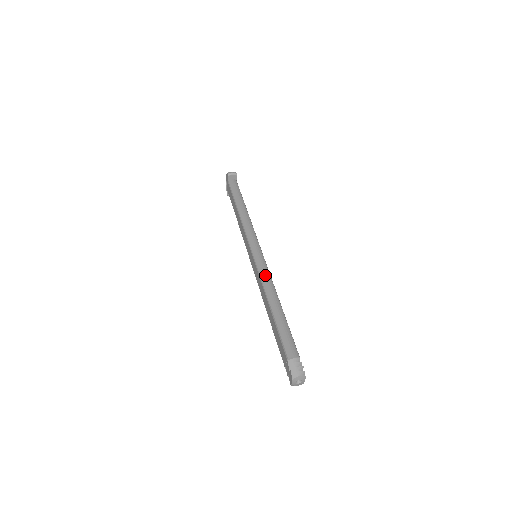
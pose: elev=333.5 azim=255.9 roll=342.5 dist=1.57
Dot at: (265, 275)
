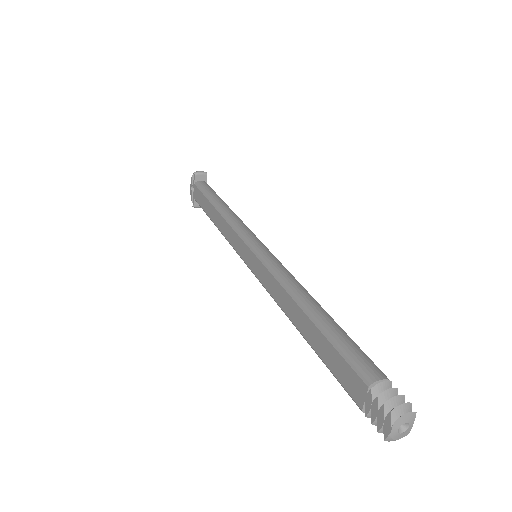
Dot at: (281, 270)
